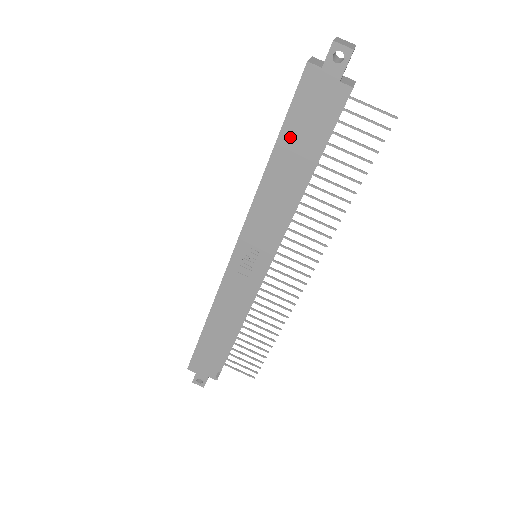
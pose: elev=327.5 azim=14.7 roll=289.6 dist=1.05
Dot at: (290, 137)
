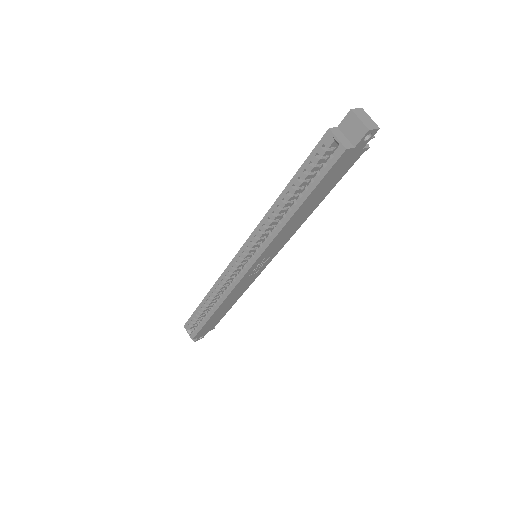
Dot at: (316, 193)
